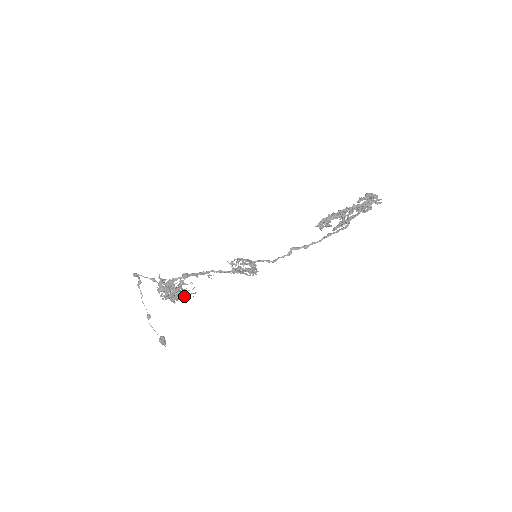
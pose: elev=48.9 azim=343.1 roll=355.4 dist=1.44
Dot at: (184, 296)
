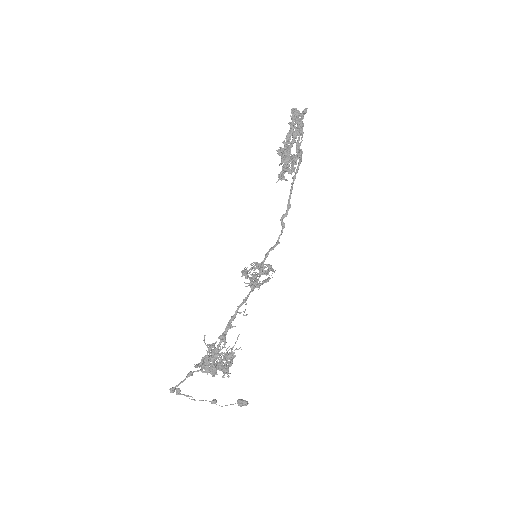
Dot at: occluded
